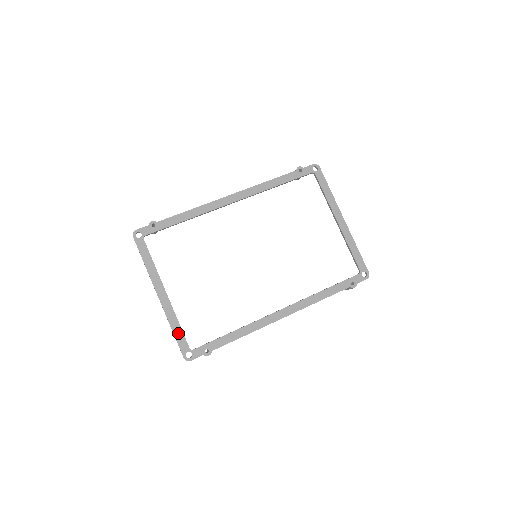
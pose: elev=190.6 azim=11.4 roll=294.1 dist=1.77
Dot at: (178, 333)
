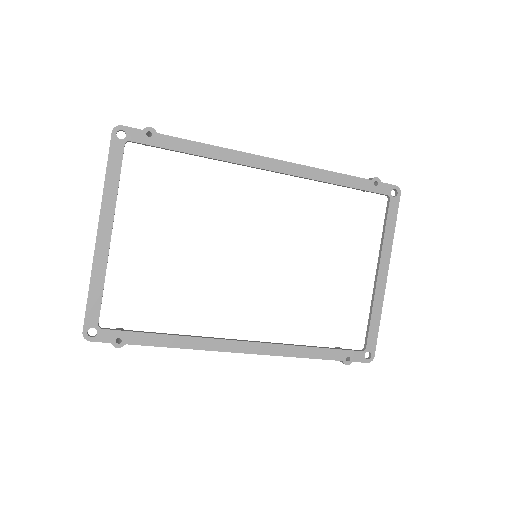
Dot at: (95, 296)
